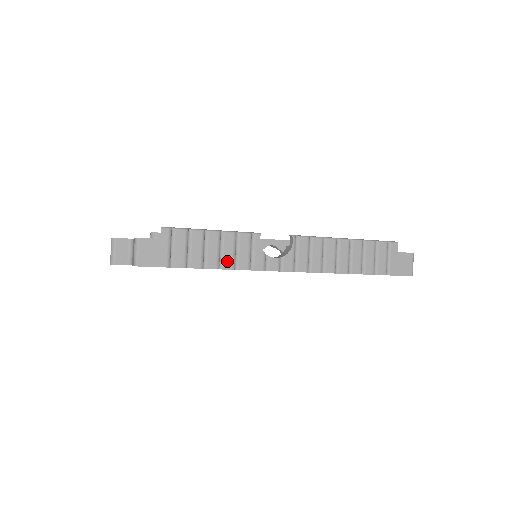
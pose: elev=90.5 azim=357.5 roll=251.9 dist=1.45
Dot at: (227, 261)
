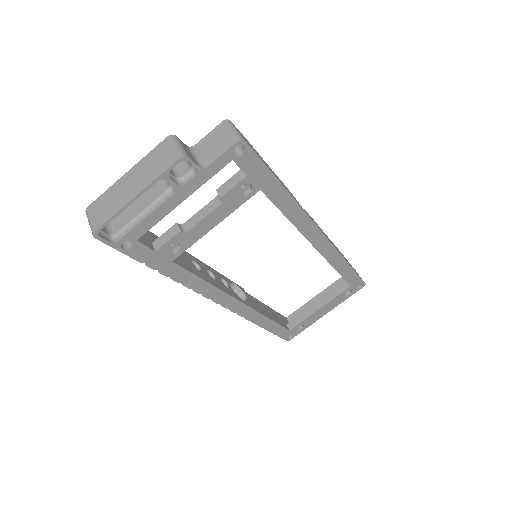
Dot at: occluded
